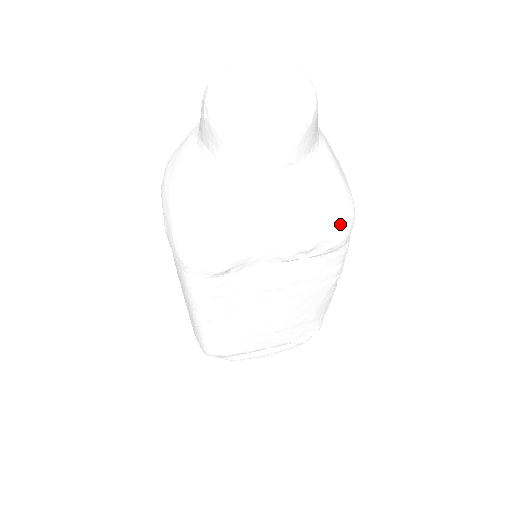
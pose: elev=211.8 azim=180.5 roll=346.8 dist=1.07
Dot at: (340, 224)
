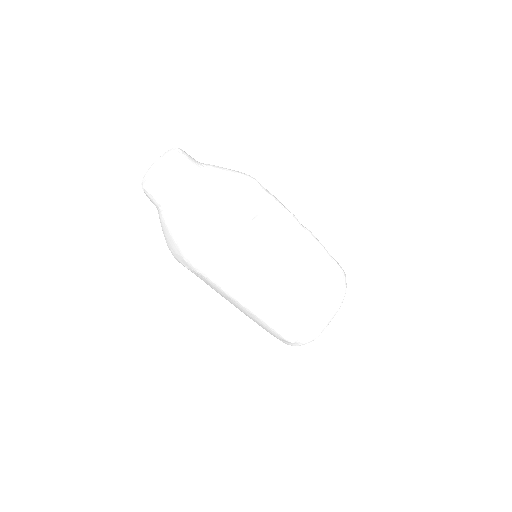
Dot at: (248, 187)
